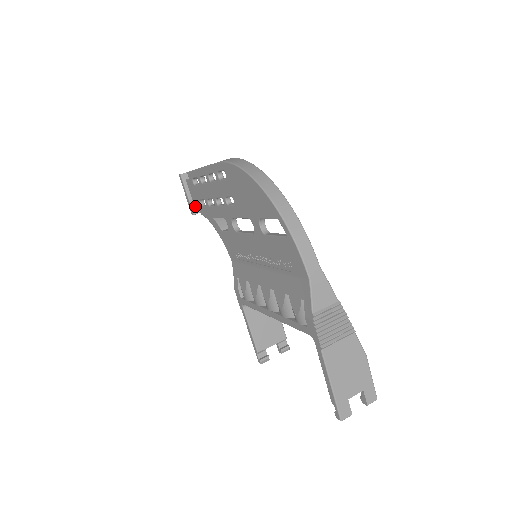
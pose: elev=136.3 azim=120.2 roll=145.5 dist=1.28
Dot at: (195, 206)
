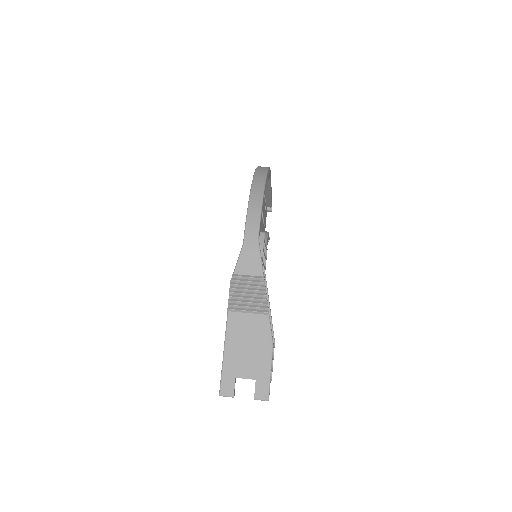
Dot at: occluded
